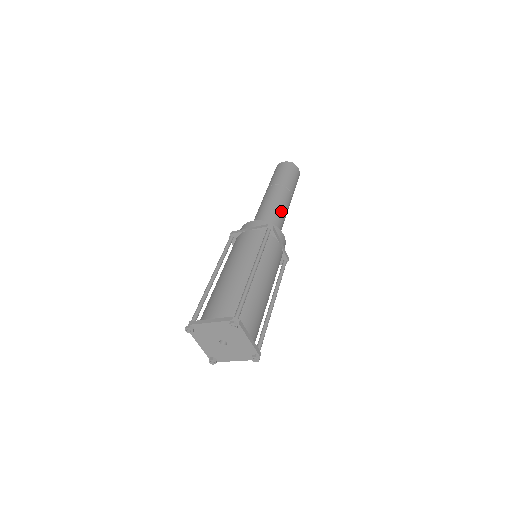
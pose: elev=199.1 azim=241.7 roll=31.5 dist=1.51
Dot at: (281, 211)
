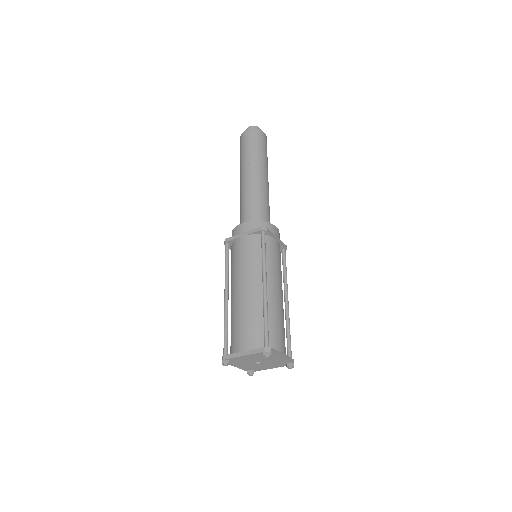
Dot at: (264, 197)
